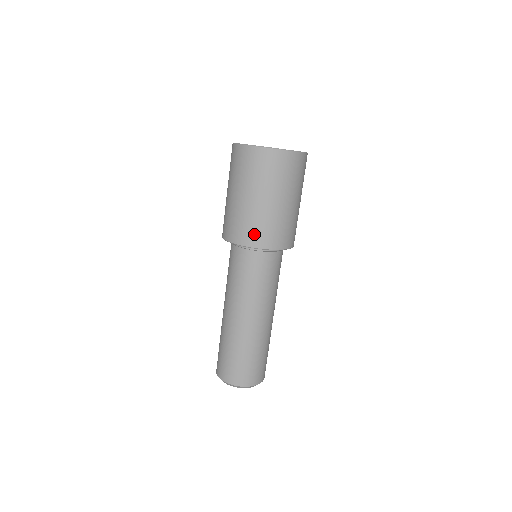
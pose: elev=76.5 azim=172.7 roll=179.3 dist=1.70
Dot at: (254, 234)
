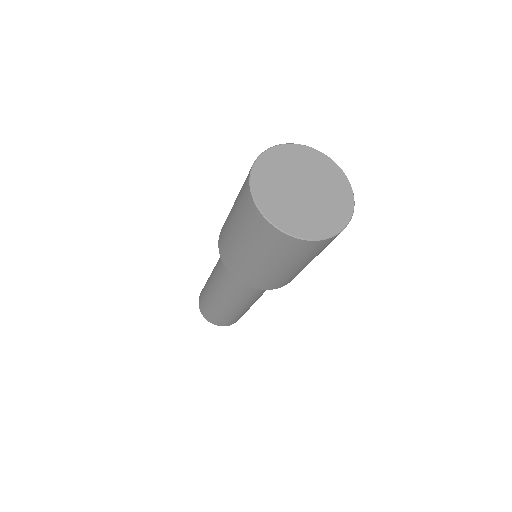
Dot at: occluded
